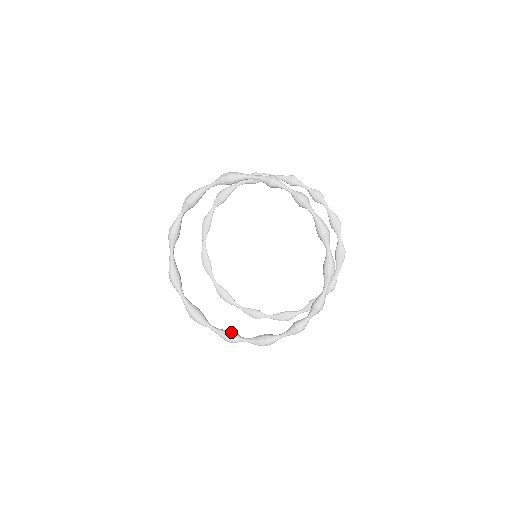
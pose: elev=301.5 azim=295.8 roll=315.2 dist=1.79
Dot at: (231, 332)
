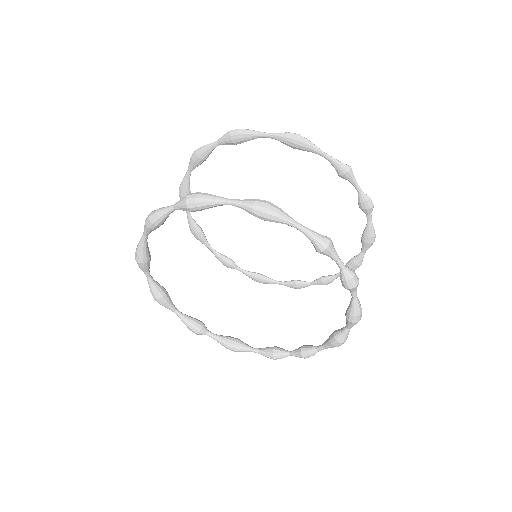
Dot at: (198, 325)
